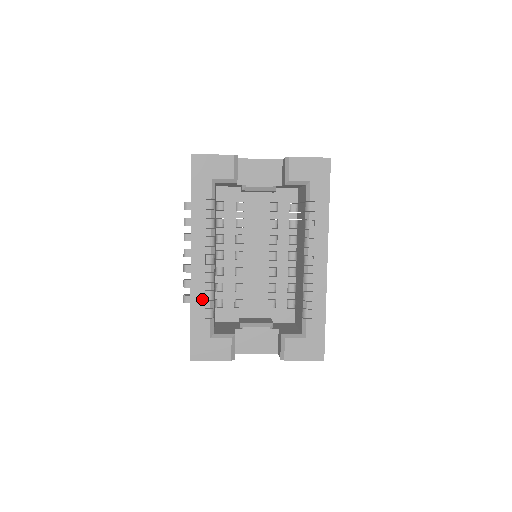
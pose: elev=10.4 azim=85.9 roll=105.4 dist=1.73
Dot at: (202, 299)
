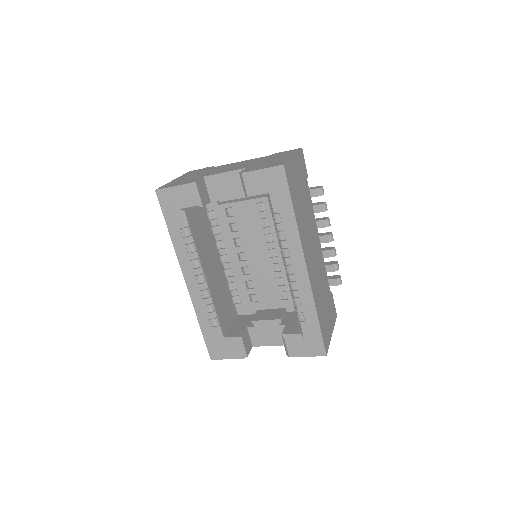
Dot at: (204, 312)
